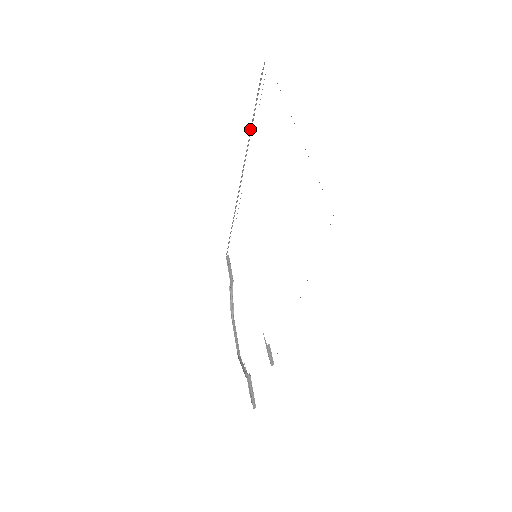
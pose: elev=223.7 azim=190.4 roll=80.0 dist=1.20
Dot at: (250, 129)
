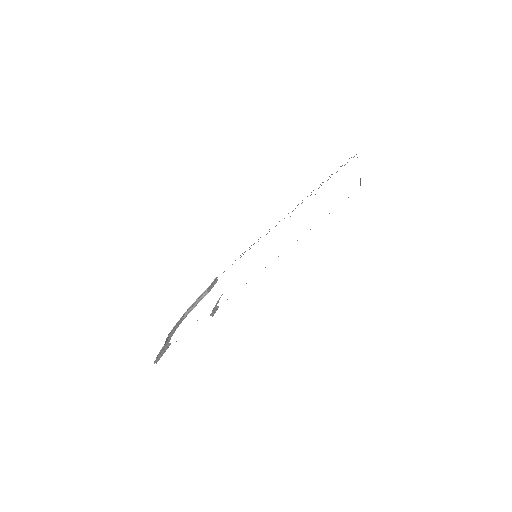
Dot at: occluded
